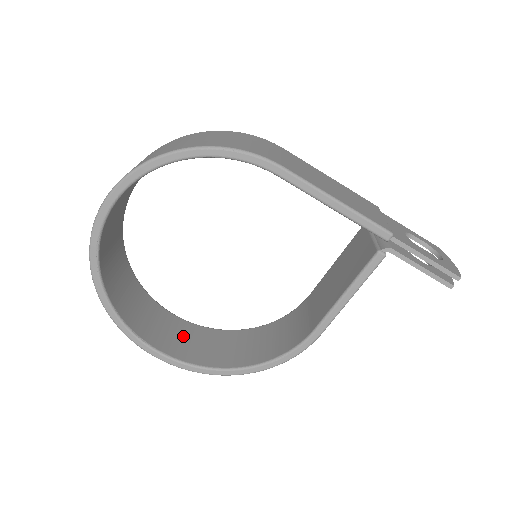
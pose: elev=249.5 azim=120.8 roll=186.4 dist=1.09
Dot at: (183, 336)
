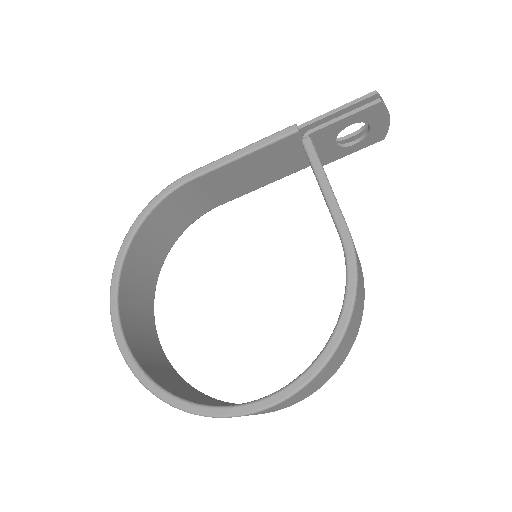
Dot at: occluded
